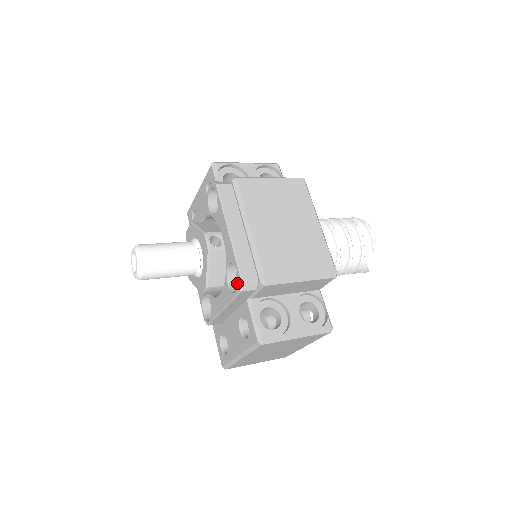
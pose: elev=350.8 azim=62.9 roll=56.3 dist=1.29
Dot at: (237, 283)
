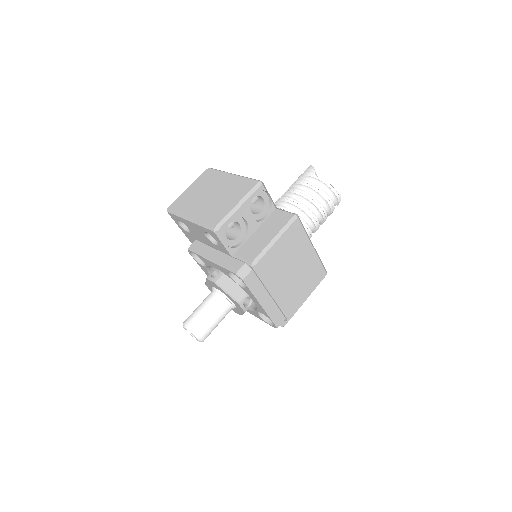
Dot at: occluded
